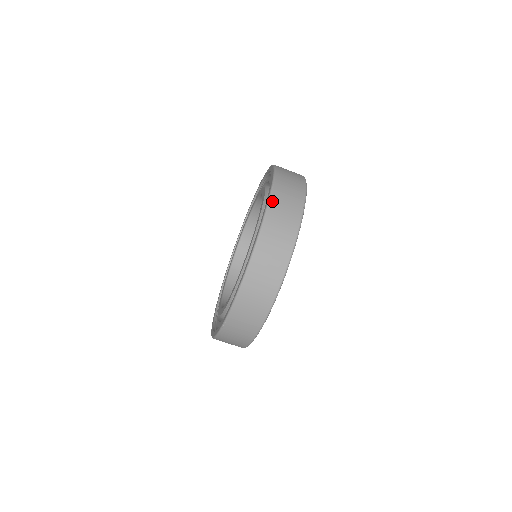
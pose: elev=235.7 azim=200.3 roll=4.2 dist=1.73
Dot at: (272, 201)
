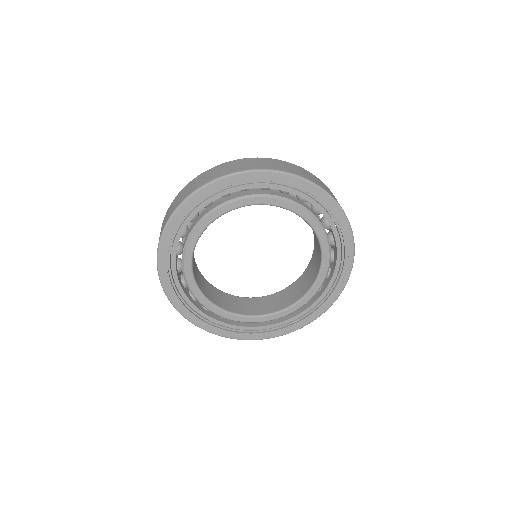
Dot at: occluded
